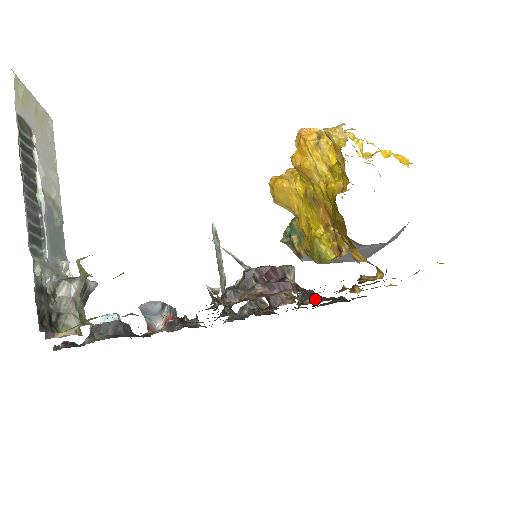
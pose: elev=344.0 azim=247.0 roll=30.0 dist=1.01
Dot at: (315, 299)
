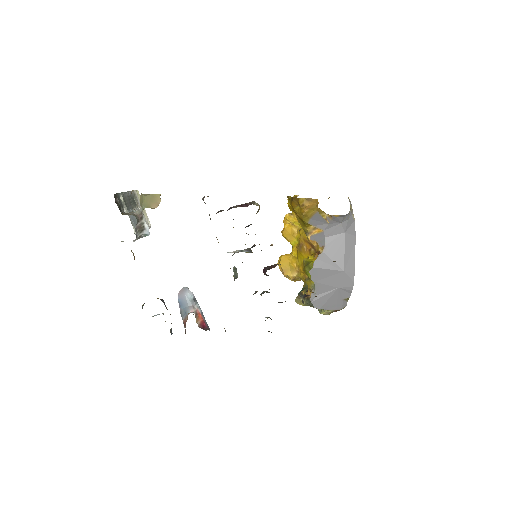
Dot at: (313, 292)
